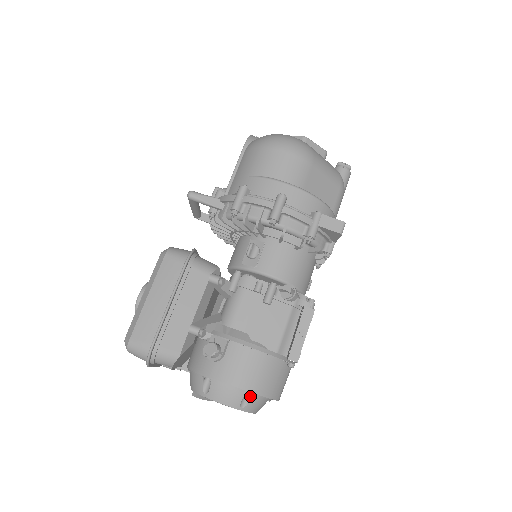
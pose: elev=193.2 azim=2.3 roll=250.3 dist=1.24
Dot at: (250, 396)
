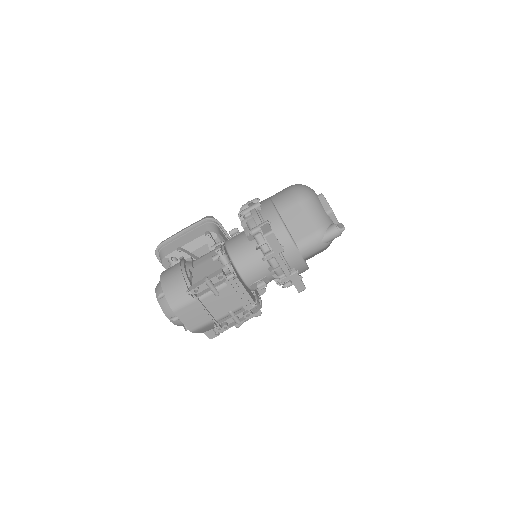
Dot at: occluded
